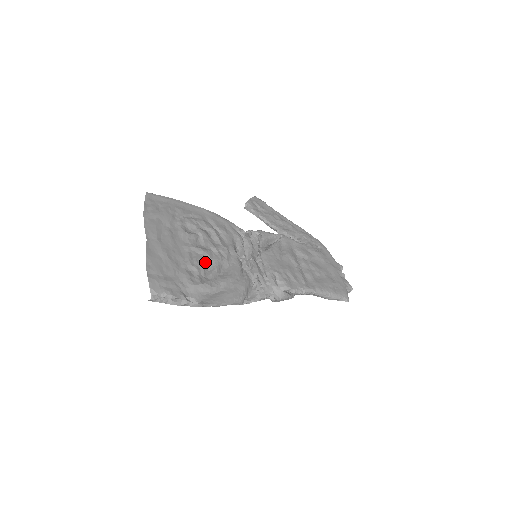
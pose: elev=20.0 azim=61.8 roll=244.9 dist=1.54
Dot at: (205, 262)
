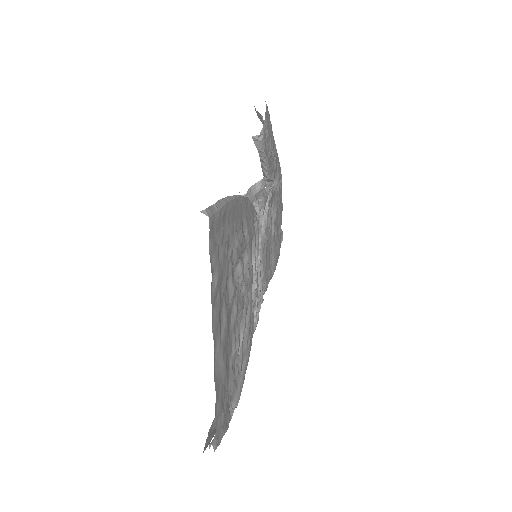
Dot at: occluded
